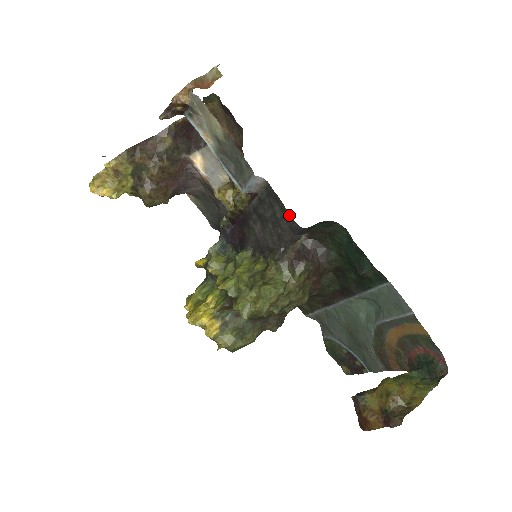
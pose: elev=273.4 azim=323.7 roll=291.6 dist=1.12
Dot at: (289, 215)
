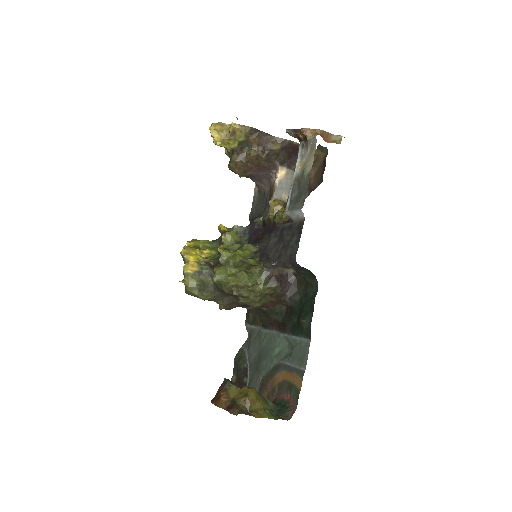
Dot at: (297, 248)
